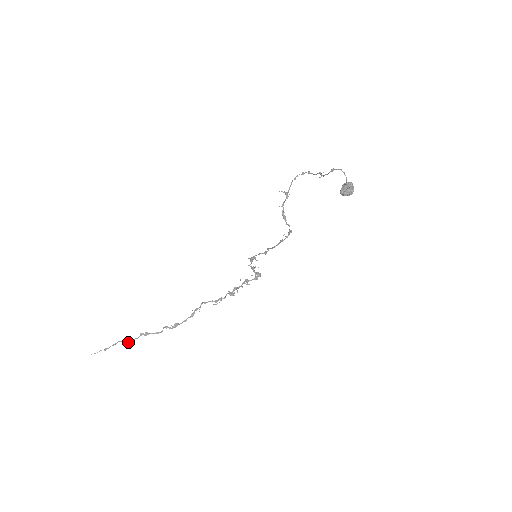
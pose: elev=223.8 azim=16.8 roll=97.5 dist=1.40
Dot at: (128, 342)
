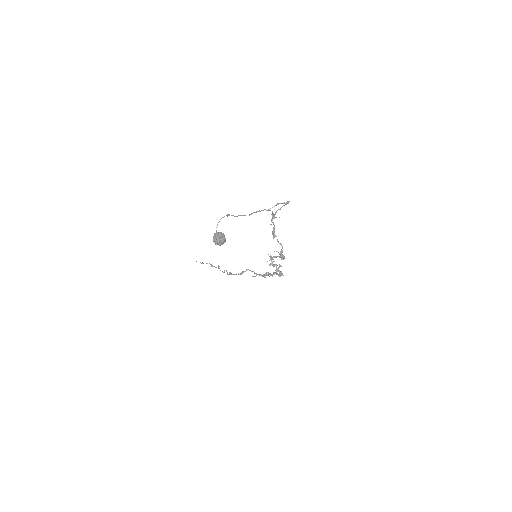
Dot at: occluded
